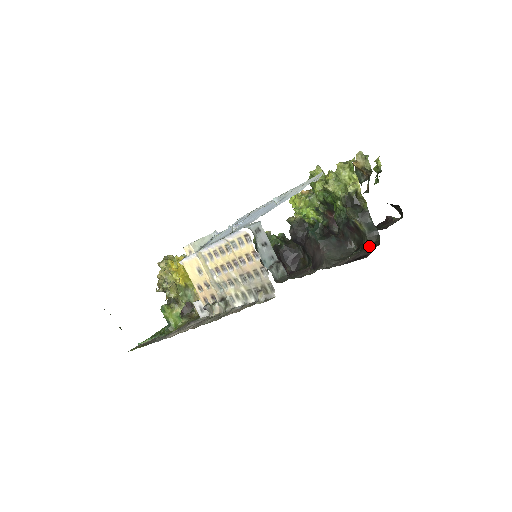
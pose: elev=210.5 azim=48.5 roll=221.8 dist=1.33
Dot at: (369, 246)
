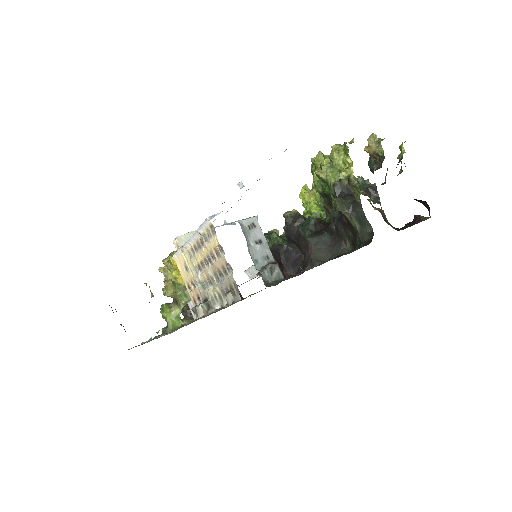
Dot at: (360, 245)
